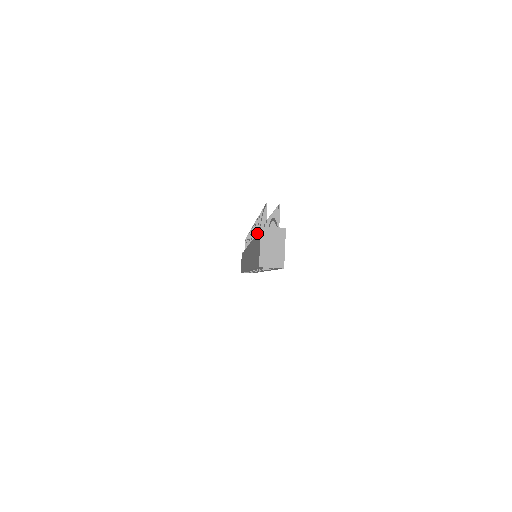
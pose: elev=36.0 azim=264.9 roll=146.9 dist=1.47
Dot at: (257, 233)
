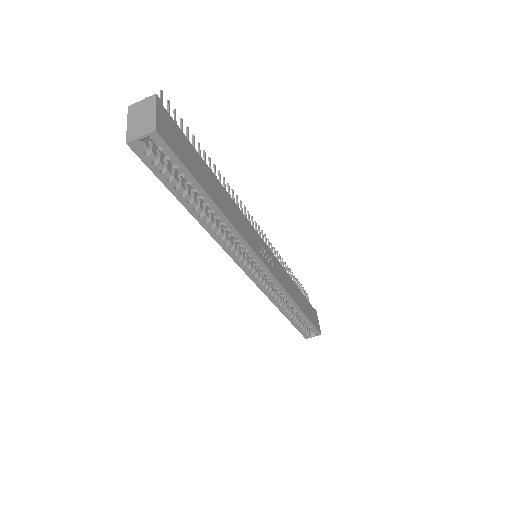
Dot at: occluded
